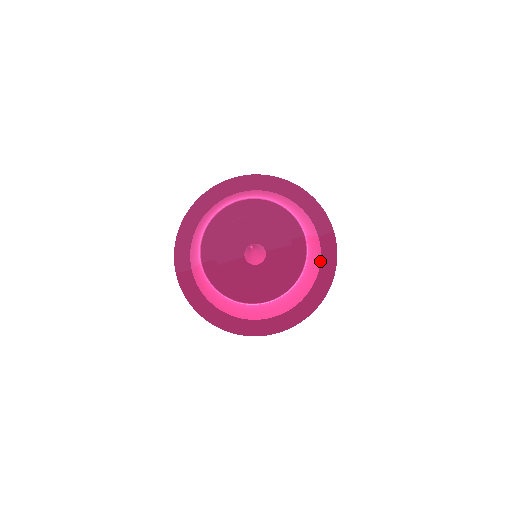
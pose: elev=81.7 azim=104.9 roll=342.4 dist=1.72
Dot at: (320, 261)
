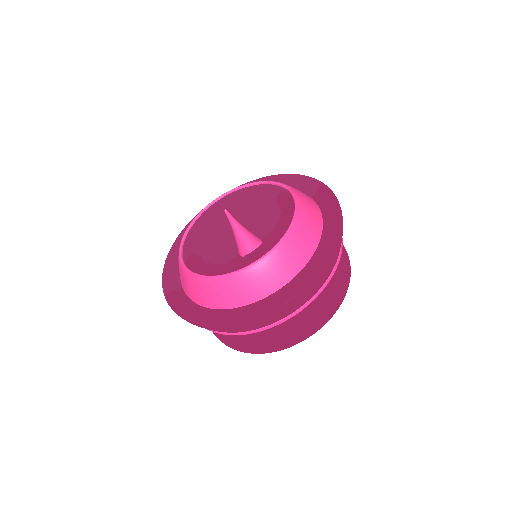
Dot at: (321, 215)
